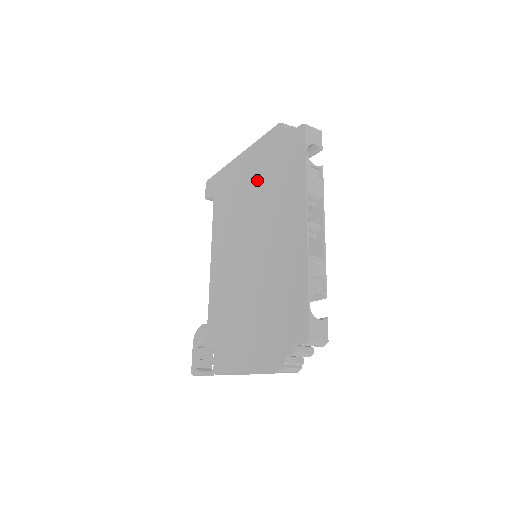
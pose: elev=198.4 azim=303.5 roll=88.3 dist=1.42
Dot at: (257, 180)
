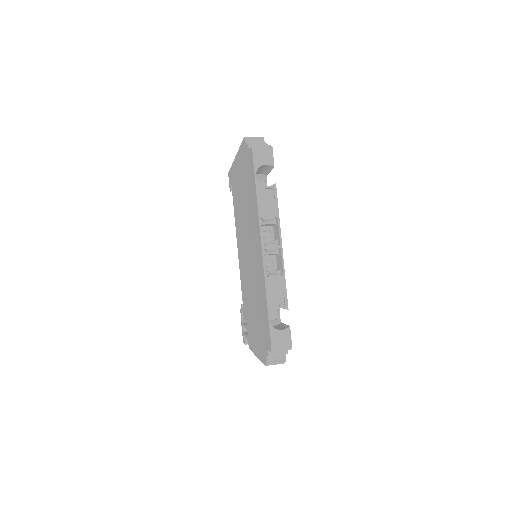
Dot at: (243, 189)
